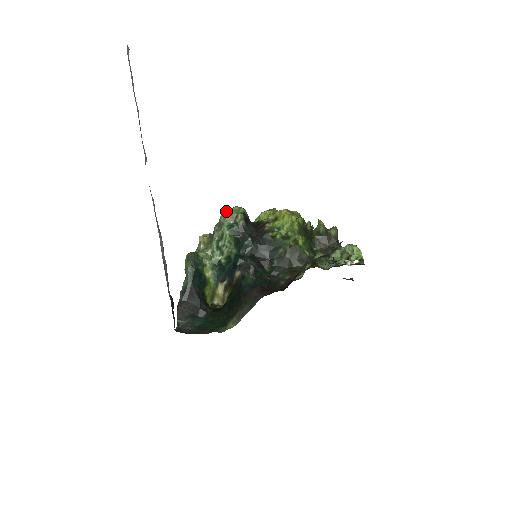
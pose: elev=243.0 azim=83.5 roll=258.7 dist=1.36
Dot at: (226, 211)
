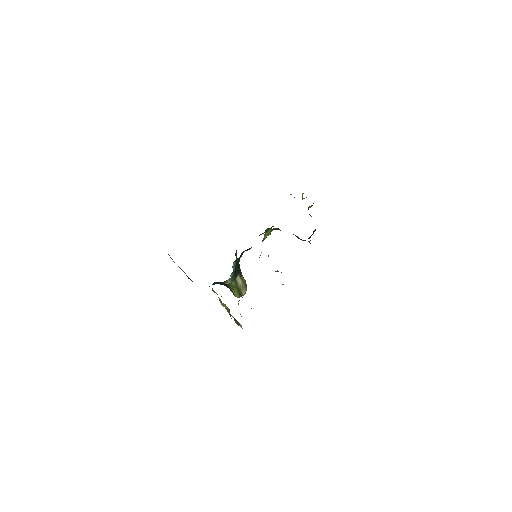
Dot at: occluded
